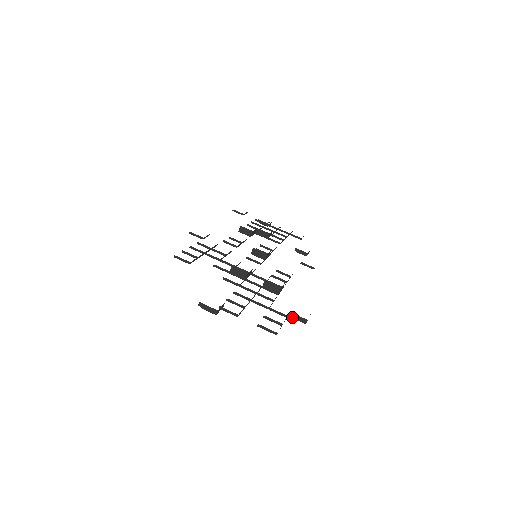
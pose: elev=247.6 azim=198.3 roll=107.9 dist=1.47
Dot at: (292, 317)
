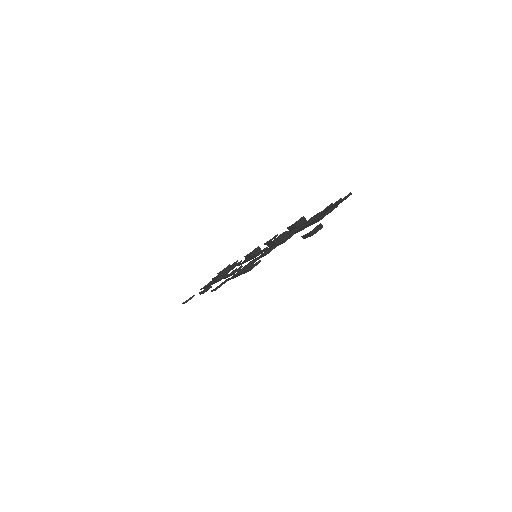
Dot at: (330, 212)
